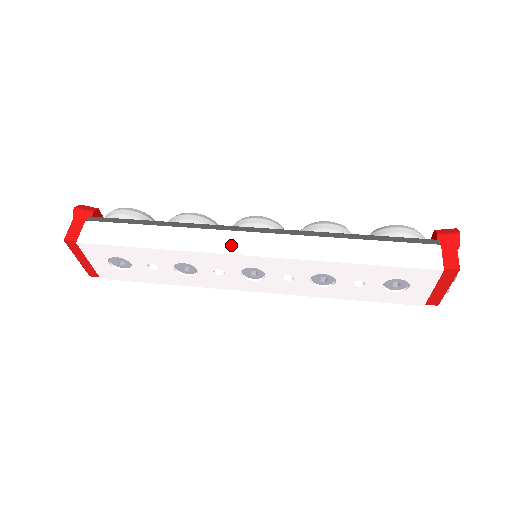
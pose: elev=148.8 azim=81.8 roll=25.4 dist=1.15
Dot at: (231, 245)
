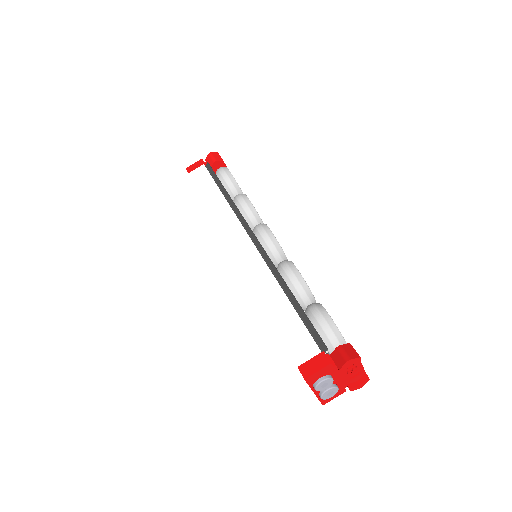
Dot at: (231, 234)
